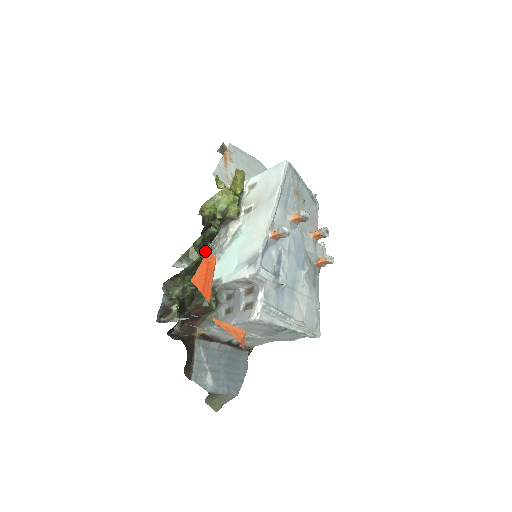
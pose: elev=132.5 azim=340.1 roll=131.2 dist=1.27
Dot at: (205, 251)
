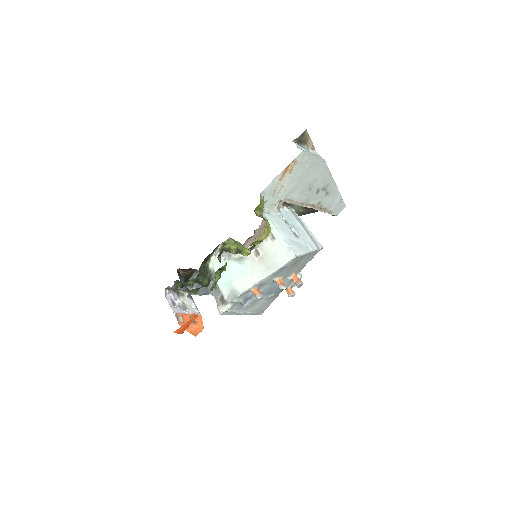
Dot at: occluded
